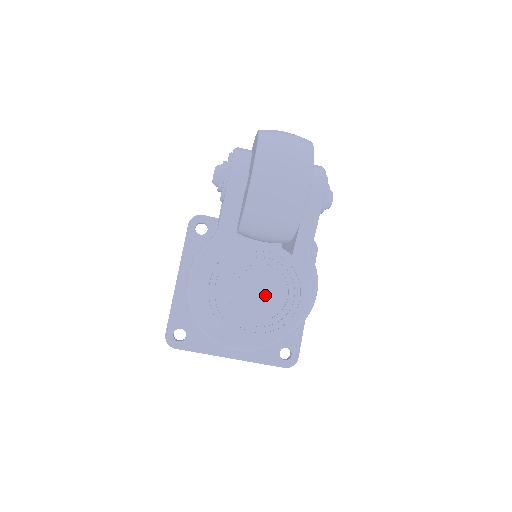
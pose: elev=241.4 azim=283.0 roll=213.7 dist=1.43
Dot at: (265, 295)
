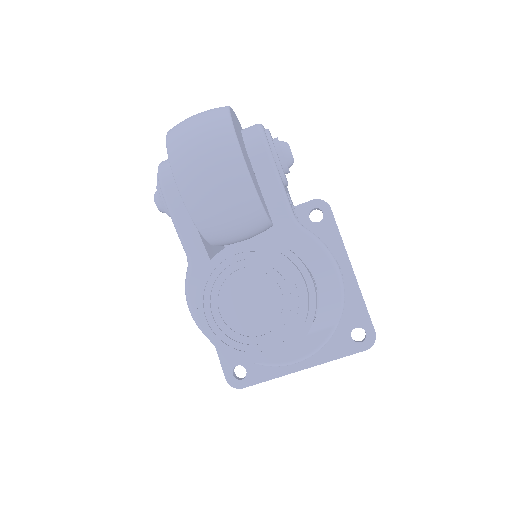
Dot at: (258, 303)
